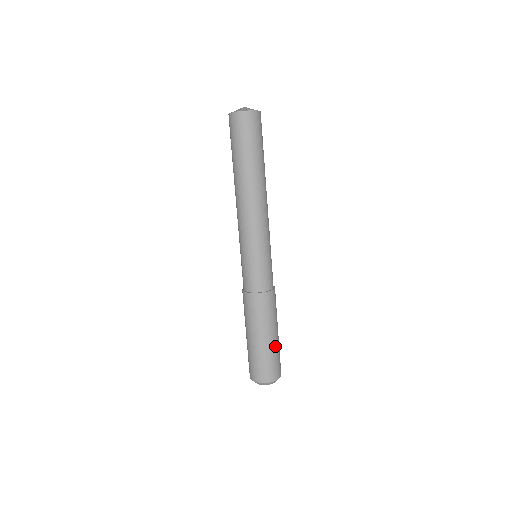
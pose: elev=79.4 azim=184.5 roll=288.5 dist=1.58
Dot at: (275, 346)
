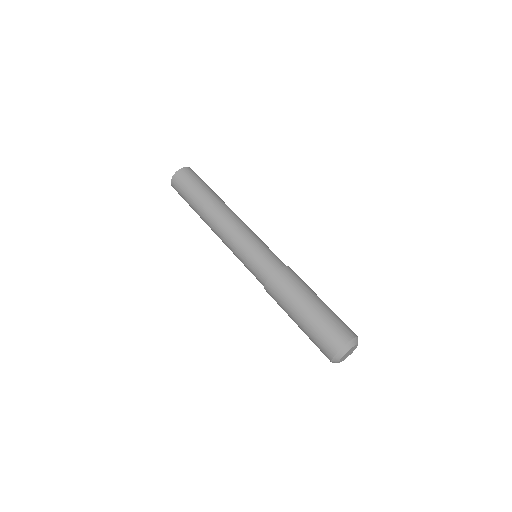
Dot at: (327, 308)
